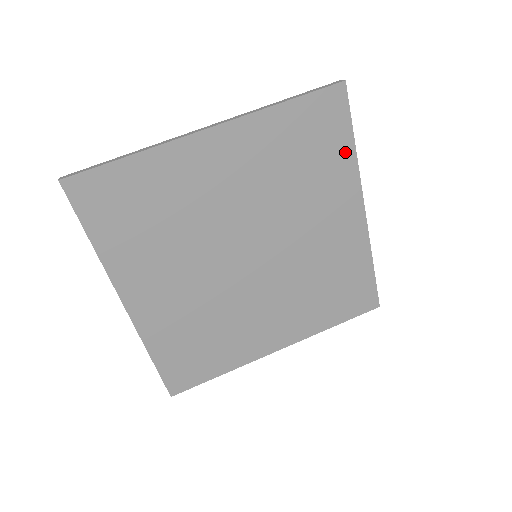
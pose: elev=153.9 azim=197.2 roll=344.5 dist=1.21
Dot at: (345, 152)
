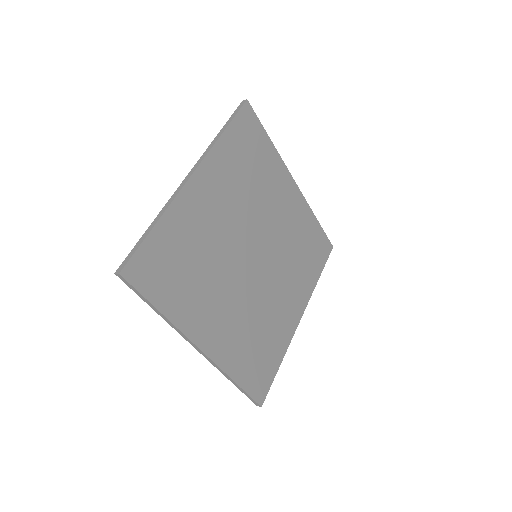
Dot at: (269, 149)
